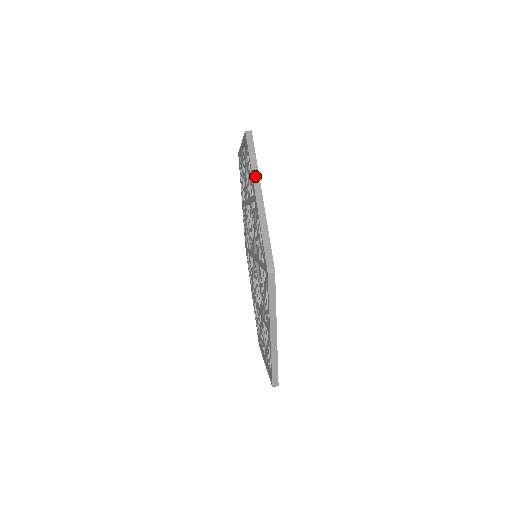
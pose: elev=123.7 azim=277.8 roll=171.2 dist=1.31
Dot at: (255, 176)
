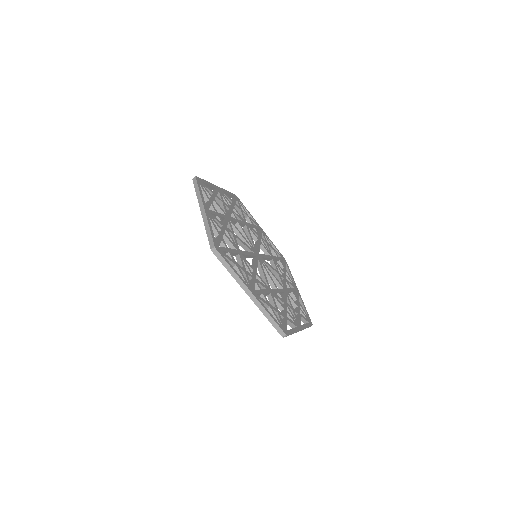
Dot at: (240, 283)
